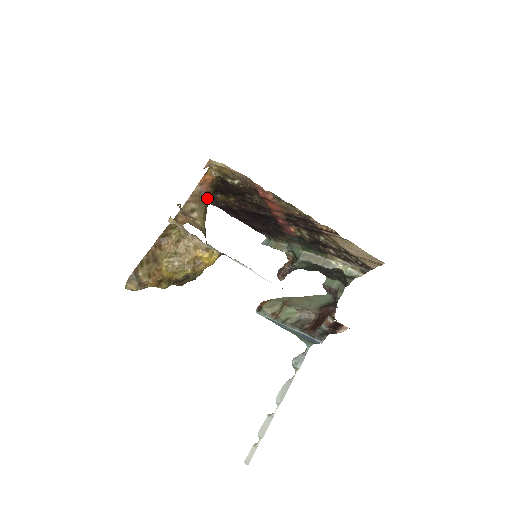
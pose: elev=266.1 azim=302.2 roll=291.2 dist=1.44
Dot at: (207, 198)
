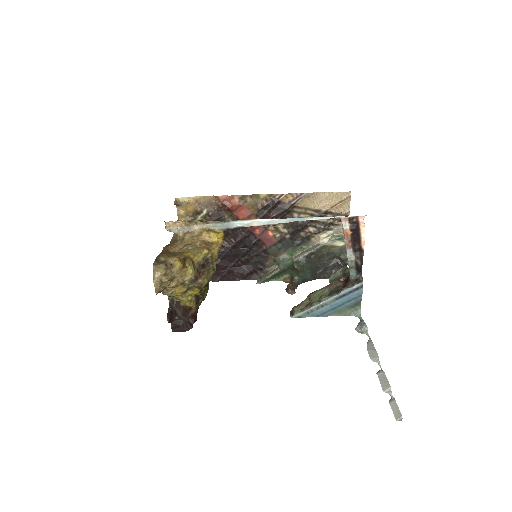
Dot at: occluded
